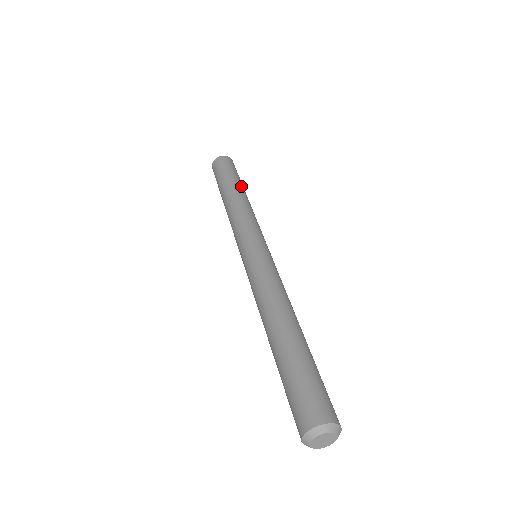
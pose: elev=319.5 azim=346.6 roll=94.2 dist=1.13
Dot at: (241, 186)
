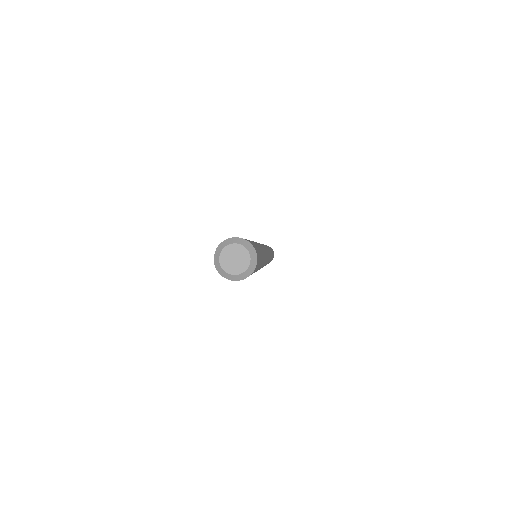
Dot at: occluded
